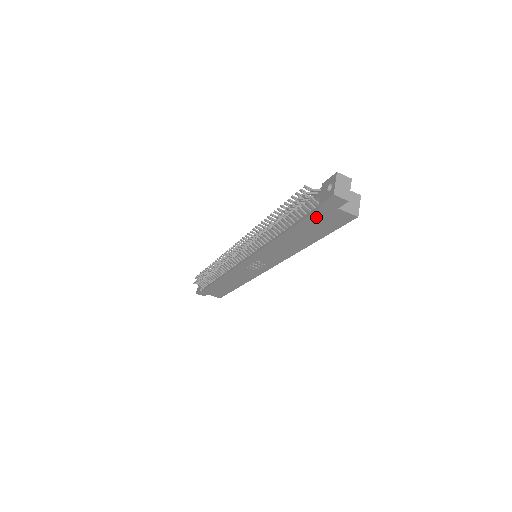
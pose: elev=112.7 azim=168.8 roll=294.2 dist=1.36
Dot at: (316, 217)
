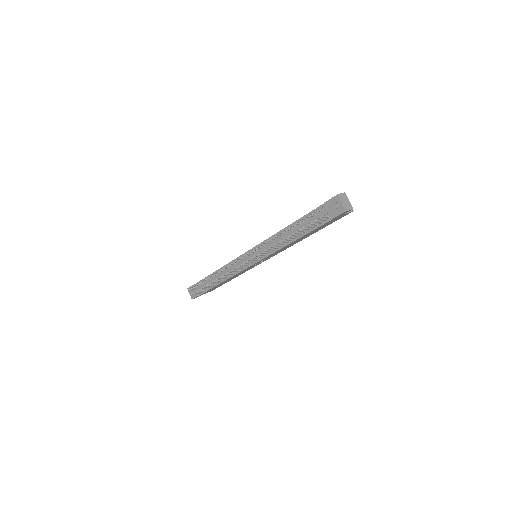
Dot at: (325, 224)
